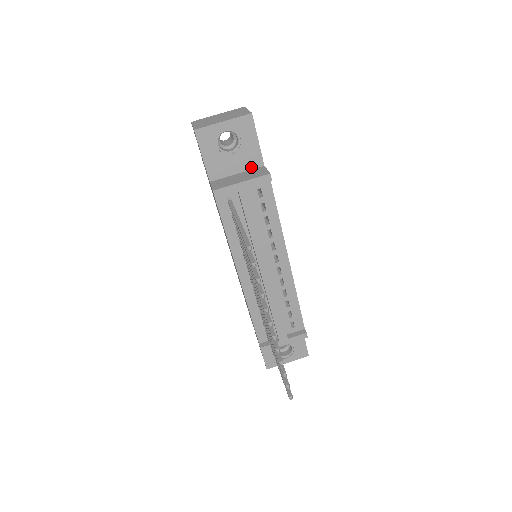
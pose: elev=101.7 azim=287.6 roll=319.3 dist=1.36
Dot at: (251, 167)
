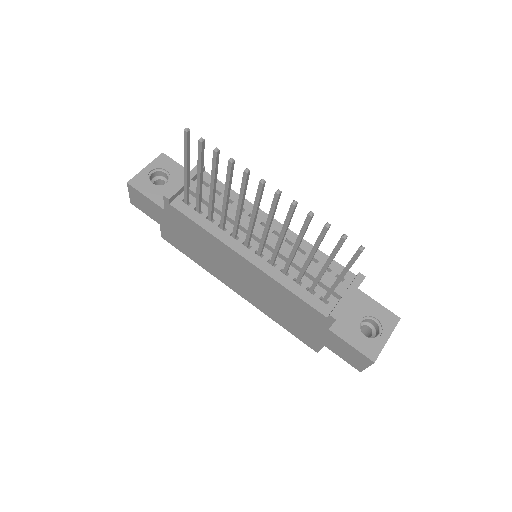
Dot at: occluded
